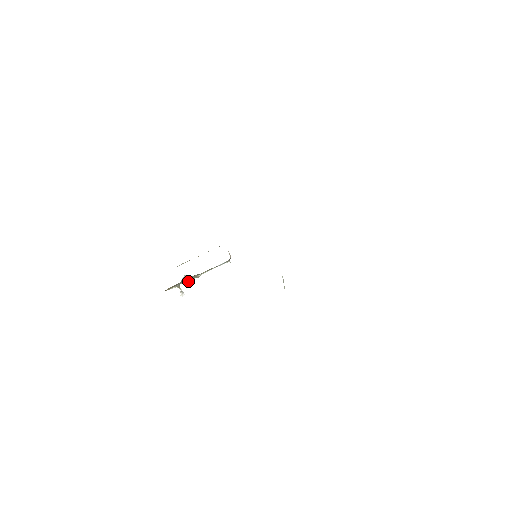
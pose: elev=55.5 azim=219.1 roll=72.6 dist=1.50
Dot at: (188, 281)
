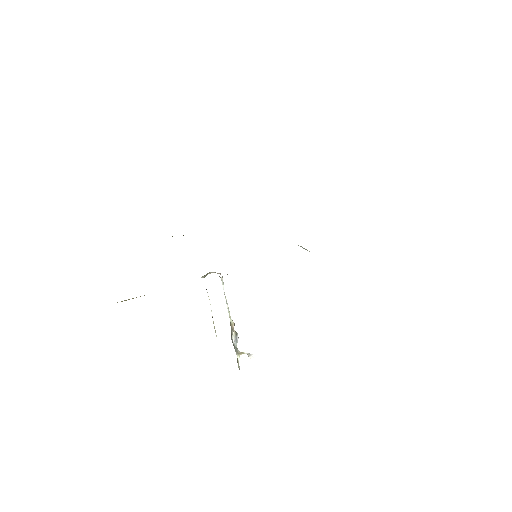
Dot at: (235, 338)
